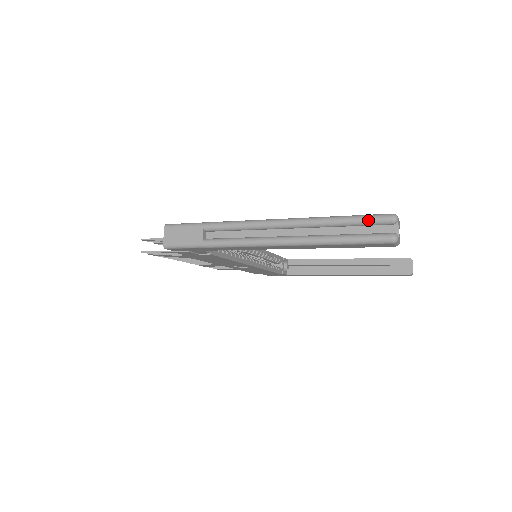
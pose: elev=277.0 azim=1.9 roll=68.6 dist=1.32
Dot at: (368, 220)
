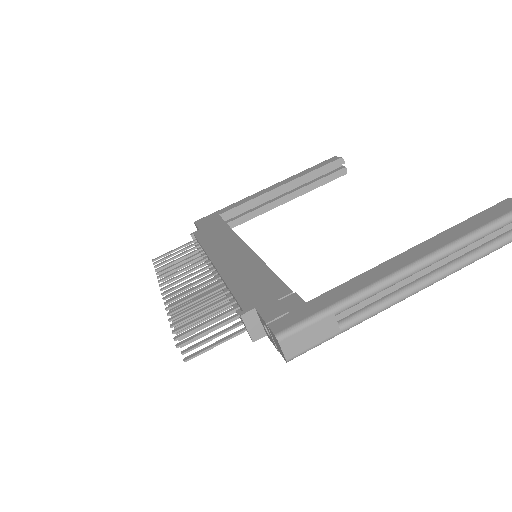
Dot at: (511, 221)
